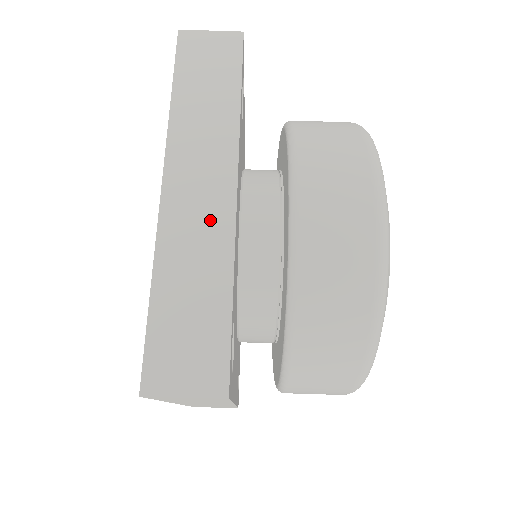
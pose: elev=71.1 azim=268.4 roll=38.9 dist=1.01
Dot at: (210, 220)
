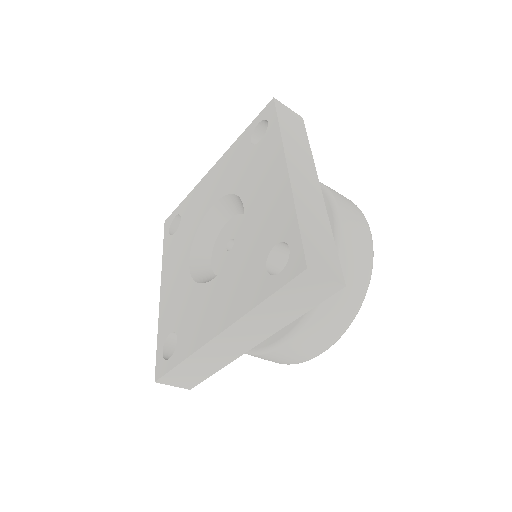
Dot at: (230, 352)
